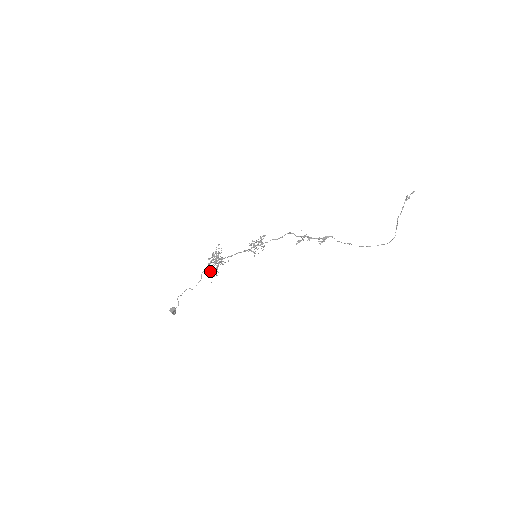
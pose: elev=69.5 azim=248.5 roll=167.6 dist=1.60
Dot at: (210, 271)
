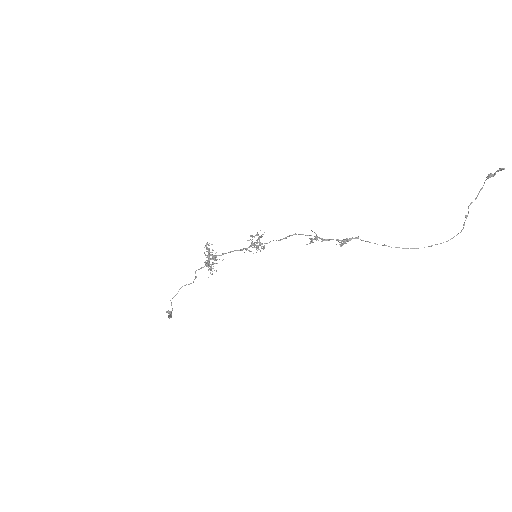
Dot at: occluded
